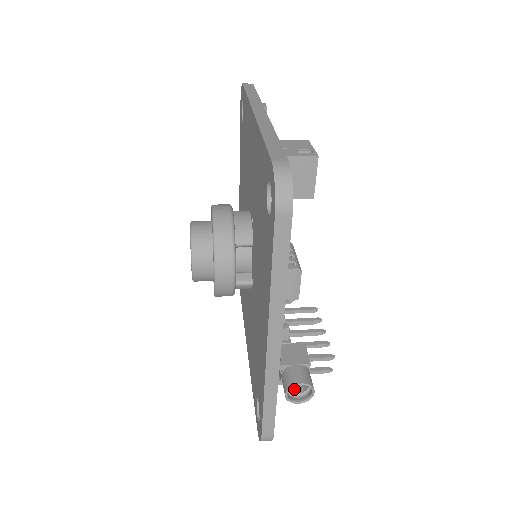
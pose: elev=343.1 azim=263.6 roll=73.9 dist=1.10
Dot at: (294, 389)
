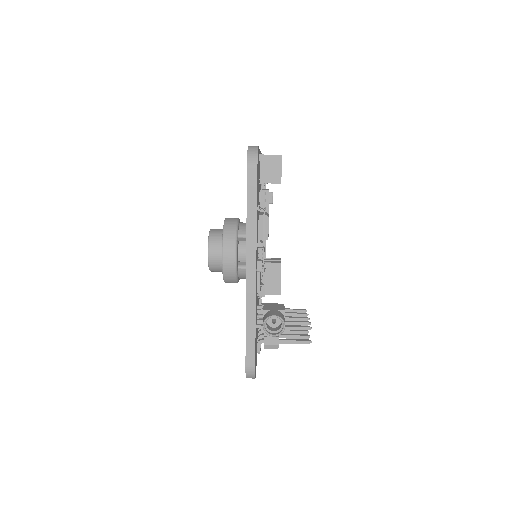
Dot at: (272, 329)
